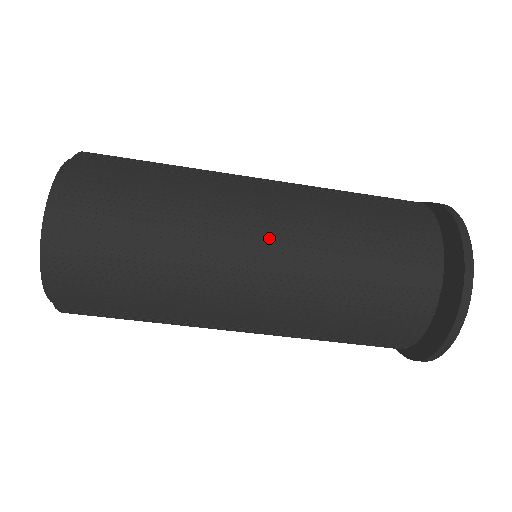
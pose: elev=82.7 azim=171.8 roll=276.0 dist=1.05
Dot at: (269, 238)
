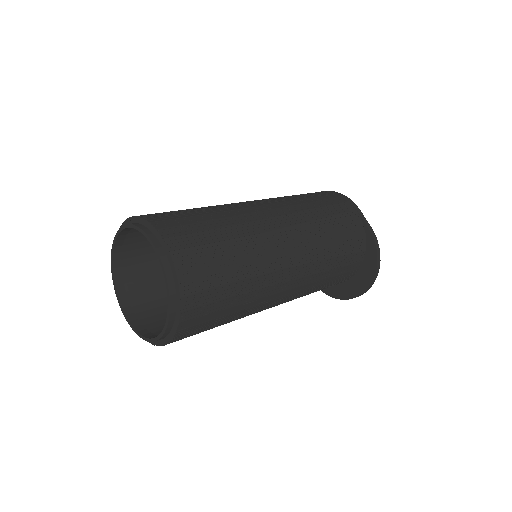
Dot at: (290, 291)
